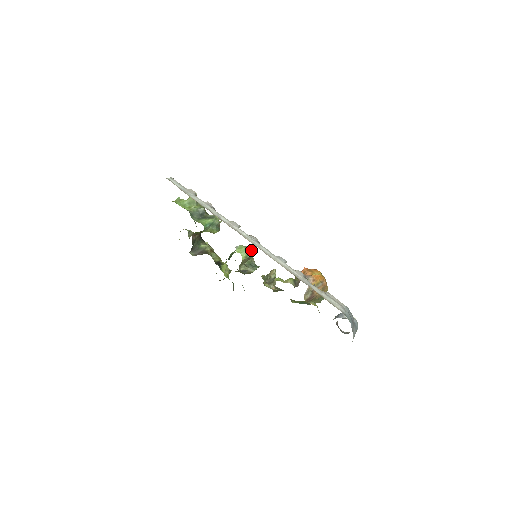
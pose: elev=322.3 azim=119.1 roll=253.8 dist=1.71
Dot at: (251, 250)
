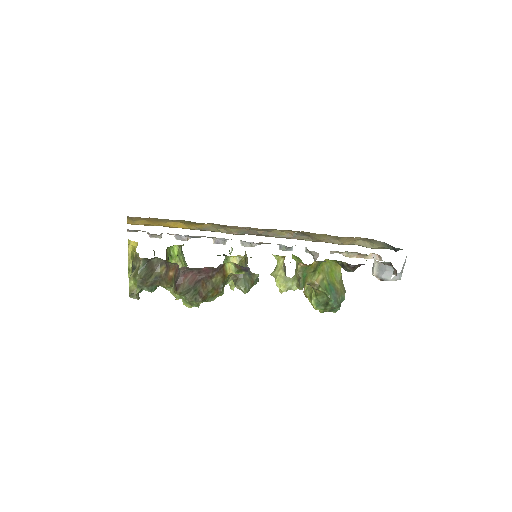
Dot at: occluded
